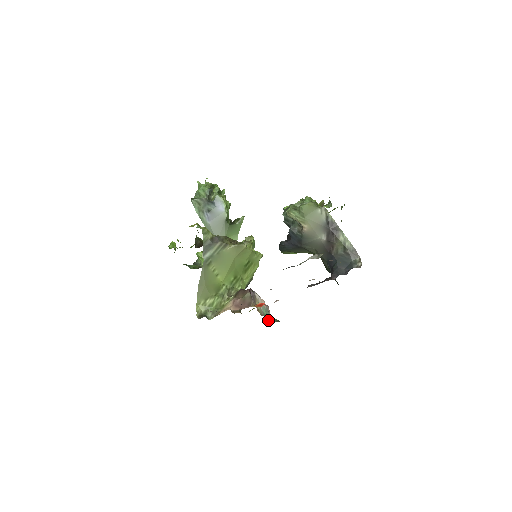
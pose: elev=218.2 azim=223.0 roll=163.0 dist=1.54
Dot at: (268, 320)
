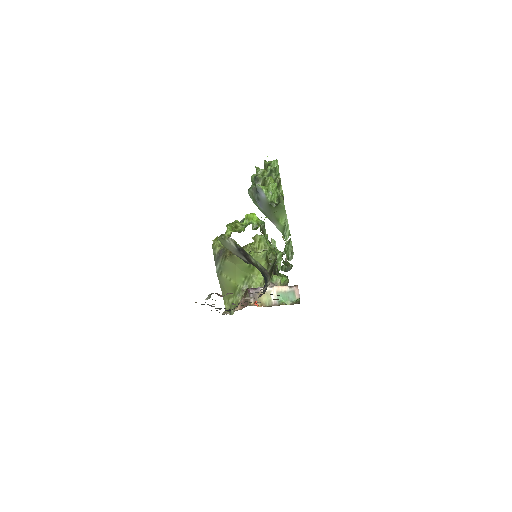
Dot at: (288, 303)
